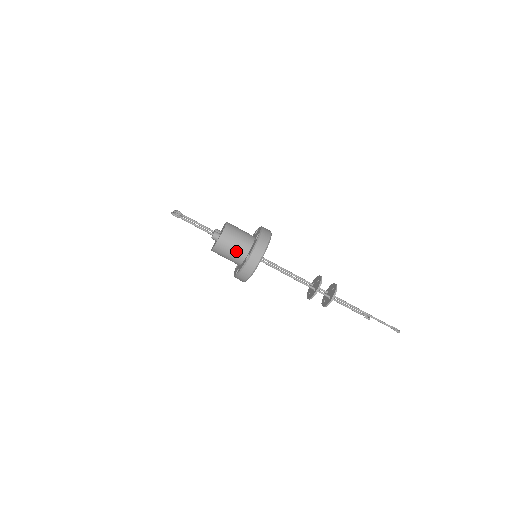
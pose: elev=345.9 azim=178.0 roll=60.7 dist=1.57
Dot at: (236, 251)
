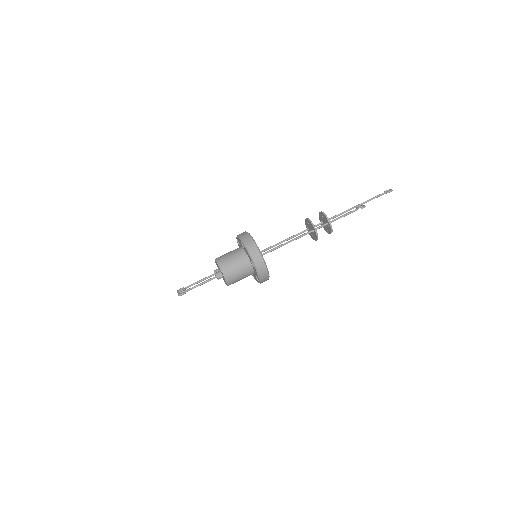
Dot at: (242, 269)
